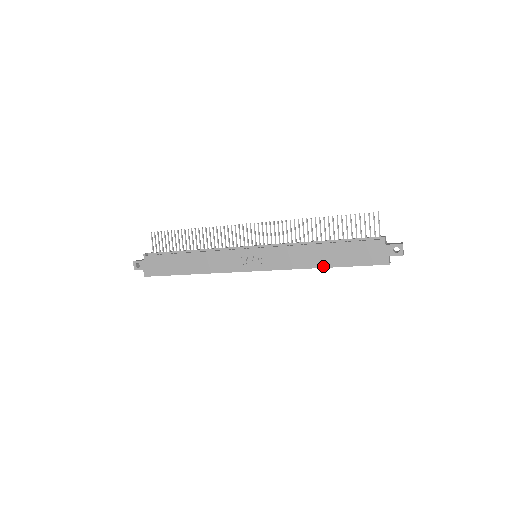
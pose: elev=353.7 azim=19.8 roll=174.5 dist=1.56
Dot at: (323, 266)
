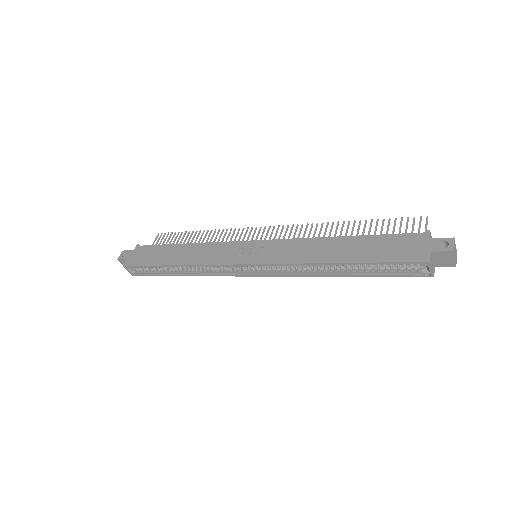
Dot at: (334, 261)
